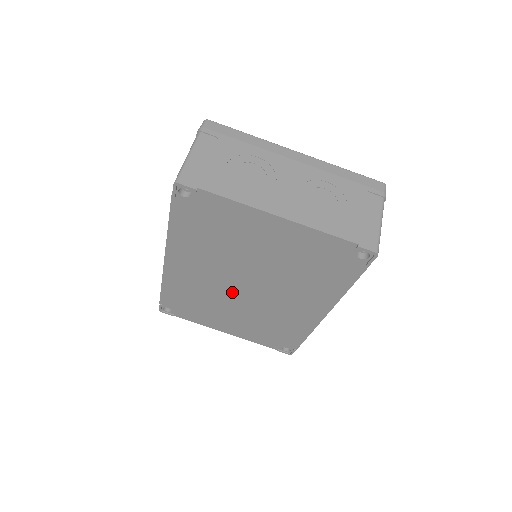
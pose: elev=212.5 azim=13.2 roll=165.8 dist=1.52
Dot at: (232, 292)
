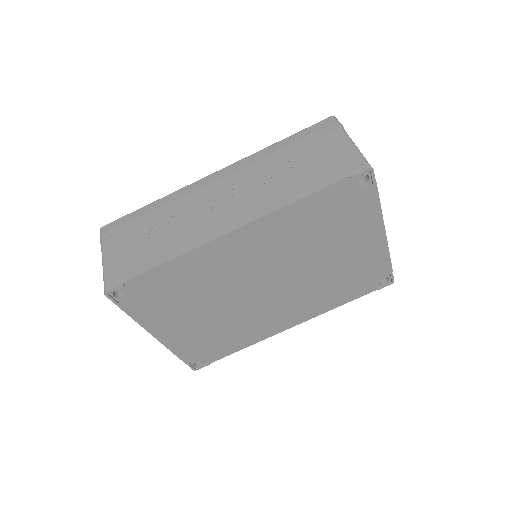
Dot at: (245, 288)
